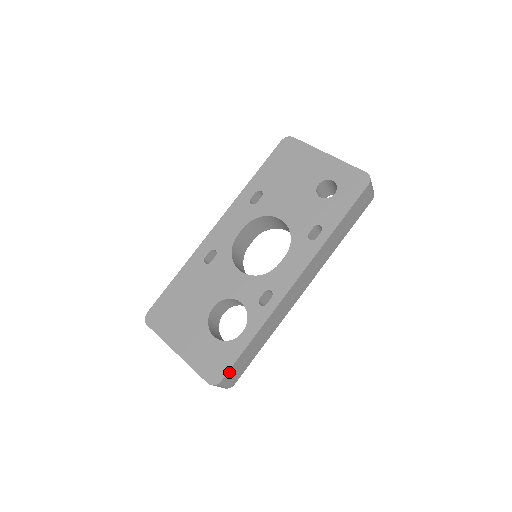
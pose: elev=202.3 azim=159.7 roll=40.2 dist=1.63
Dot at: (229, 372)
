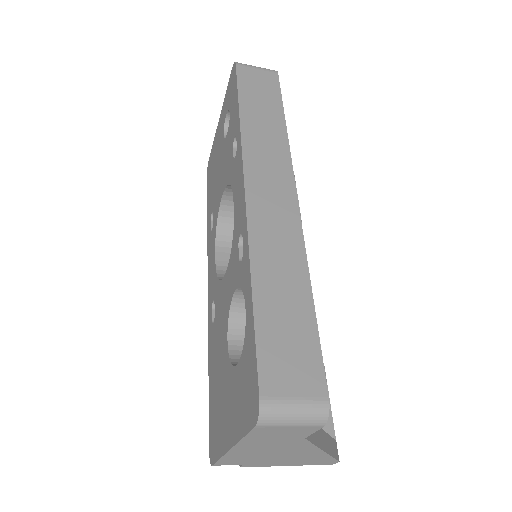
Dot at: (265, 373)
